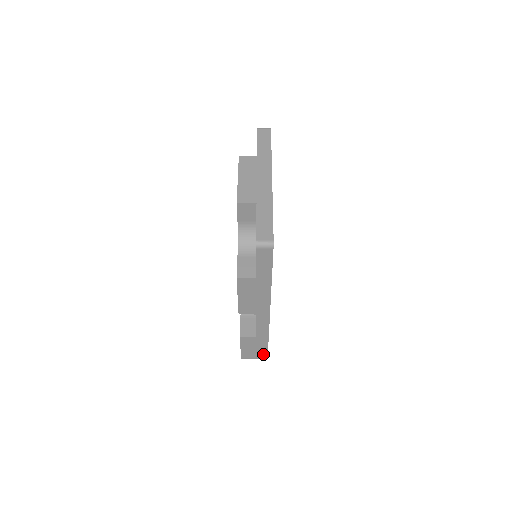
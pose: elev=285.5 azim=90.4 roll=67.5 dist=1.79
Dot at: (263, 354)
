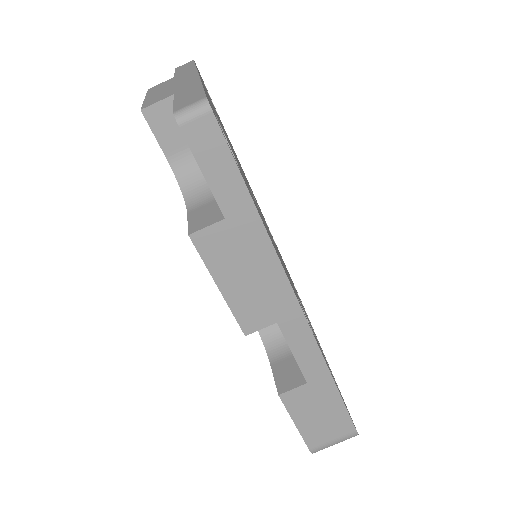
Dot at: (343, 423)
